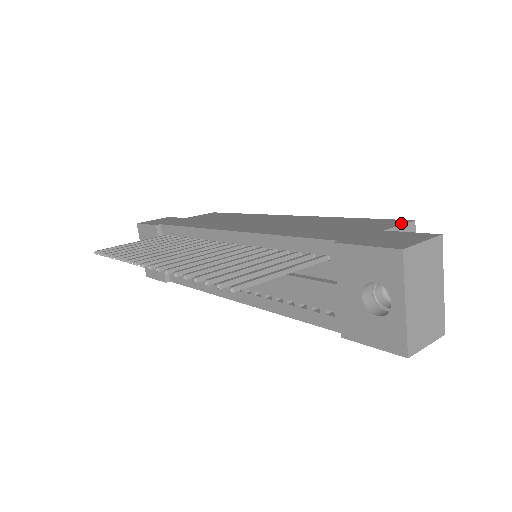
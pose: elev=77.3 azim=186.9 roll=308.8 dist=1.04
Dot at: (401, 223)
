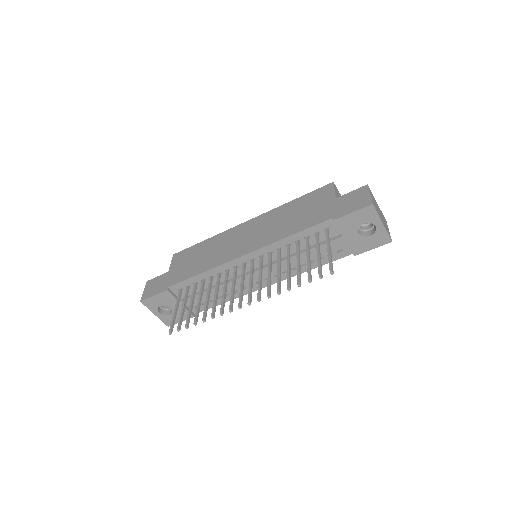
Dot at: (332, 188)
